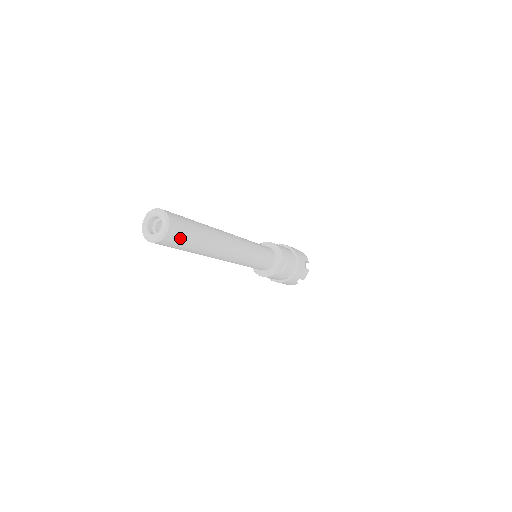
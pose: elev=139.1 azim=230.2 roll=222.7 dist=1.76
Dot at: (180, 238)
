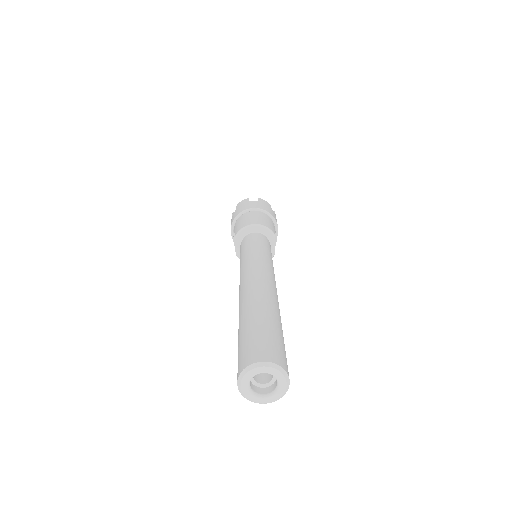
Dot at: occluded
